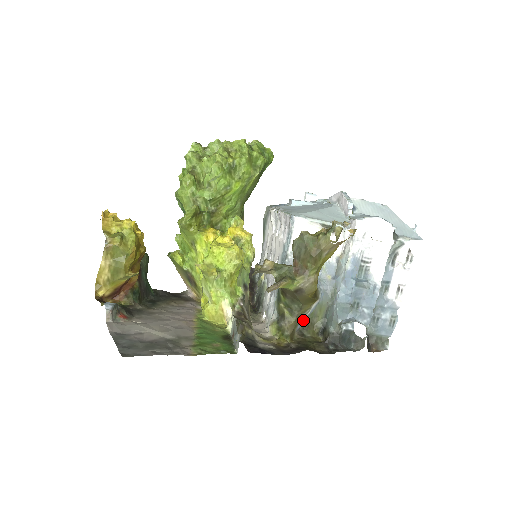
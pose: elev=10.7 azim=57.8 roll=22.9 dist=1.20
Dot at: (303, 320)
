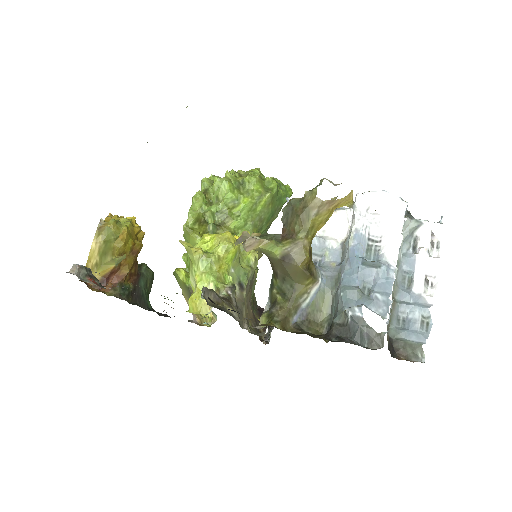
Dot at: (301, 311)
